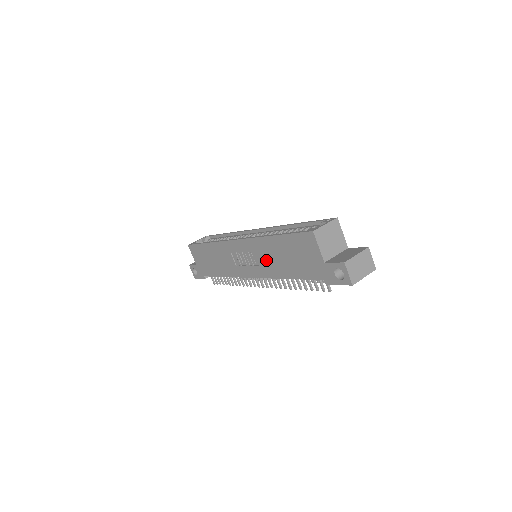
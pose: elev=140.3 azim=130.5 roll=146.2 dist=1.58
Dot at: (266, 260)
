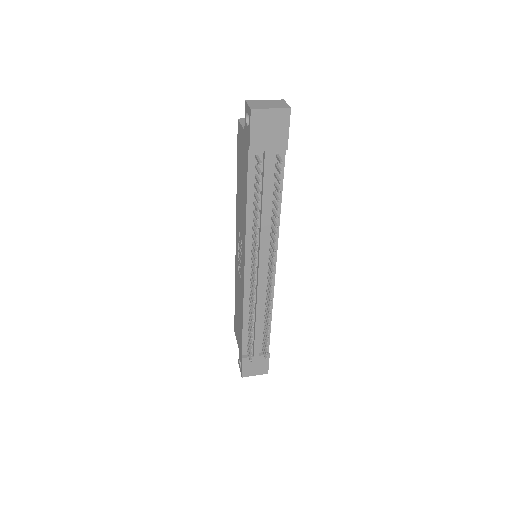
Dot at: (241, 220)
